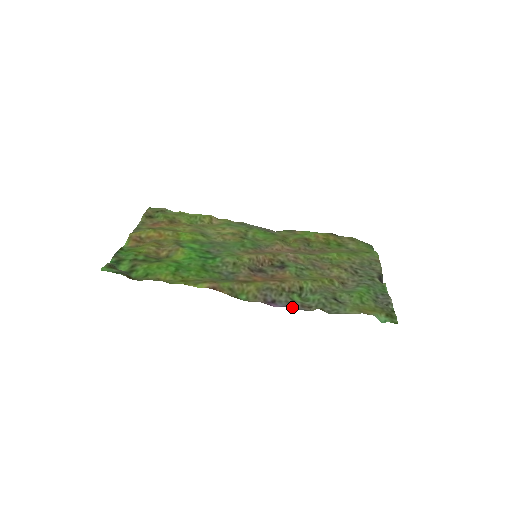
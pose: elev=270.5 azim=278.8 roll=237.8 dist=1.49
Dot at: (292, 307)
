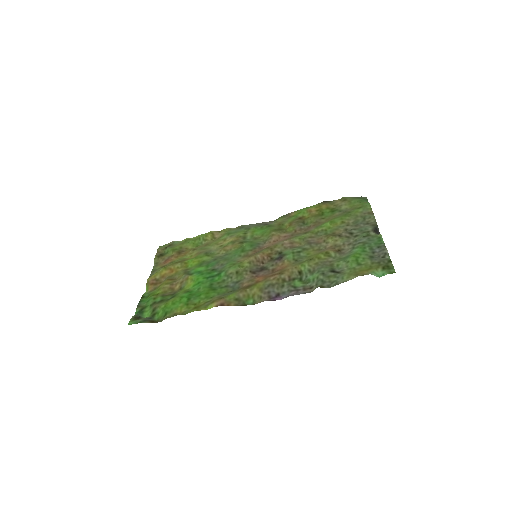
Dot at: (294, 294)
